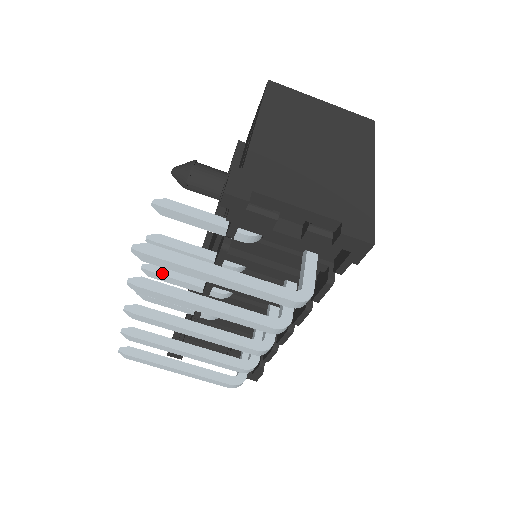
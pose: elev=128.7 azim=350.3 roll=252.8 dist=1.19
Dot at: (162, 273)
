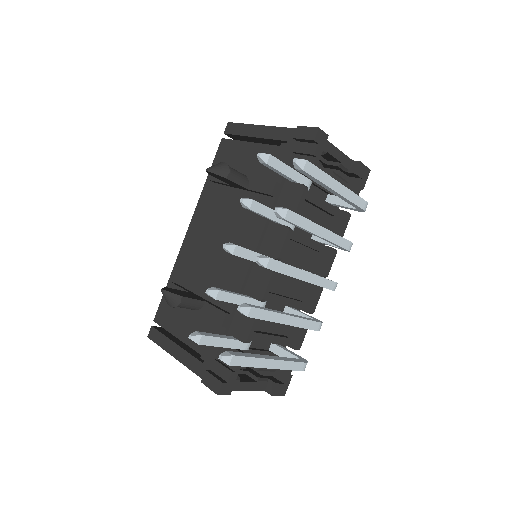
Dot at: (242, 247)
